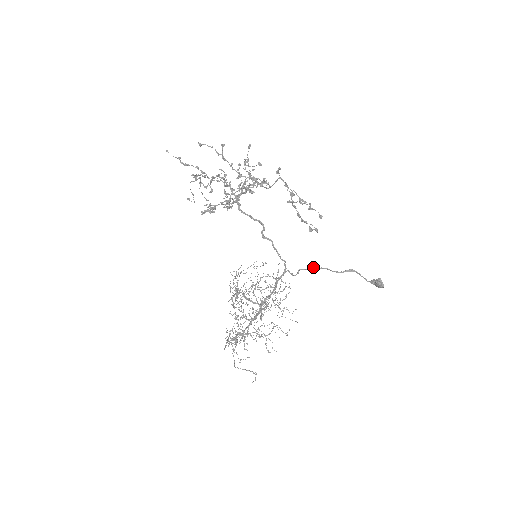
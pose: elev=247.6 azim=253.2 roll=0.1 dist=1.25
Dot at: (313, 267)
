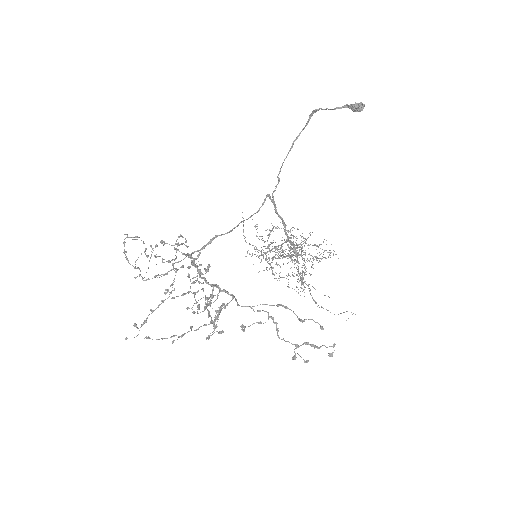
Dot at: (284, 160)
